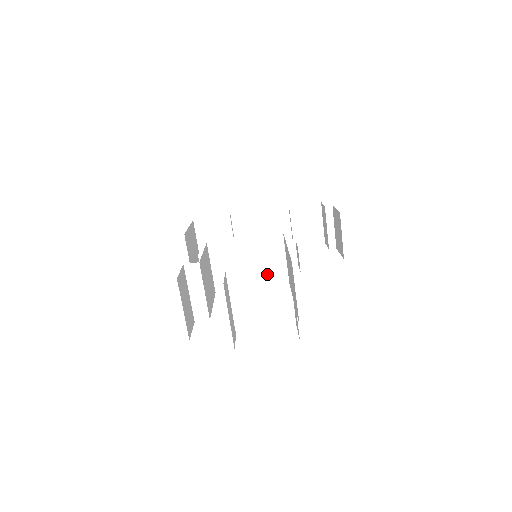
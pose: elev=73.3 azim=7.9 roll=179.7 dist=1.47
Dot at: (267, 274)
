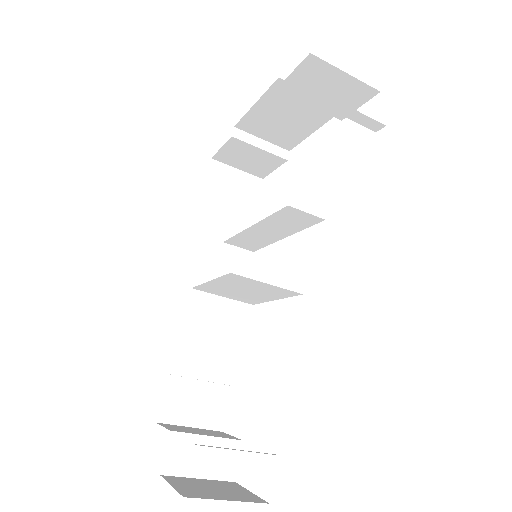
Dot at: (272, 293)
